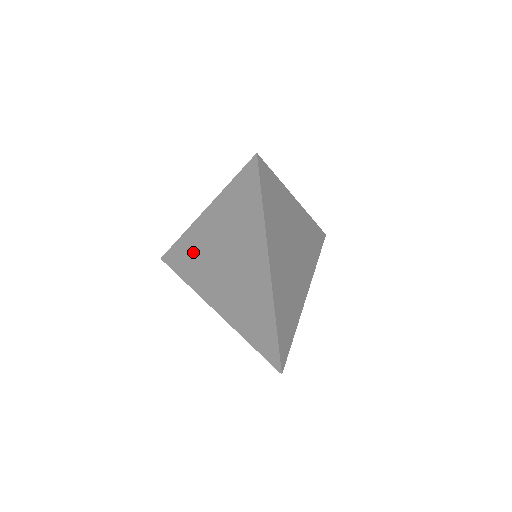
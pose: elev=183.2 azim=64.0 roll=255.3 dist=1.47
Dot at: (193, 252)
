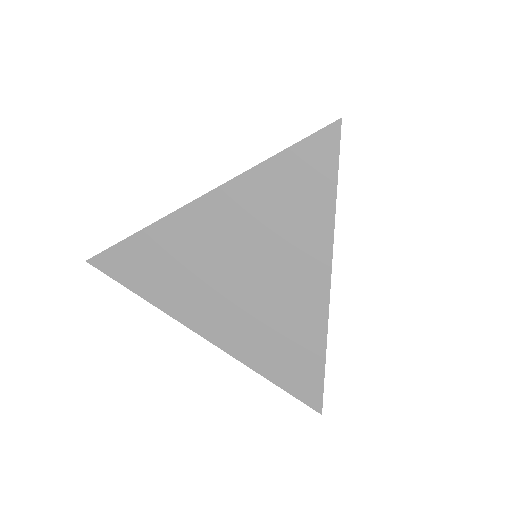
Dot at: (169, 254)
